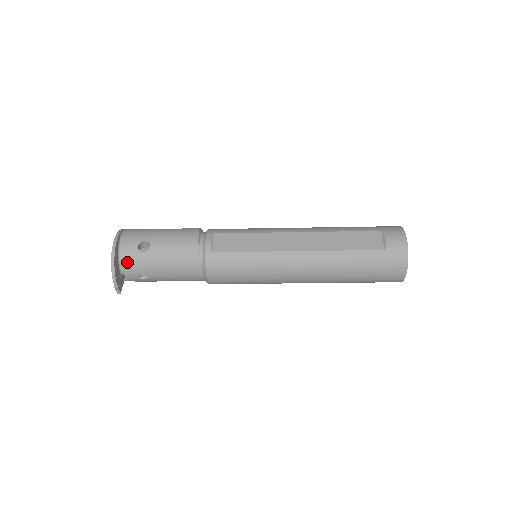
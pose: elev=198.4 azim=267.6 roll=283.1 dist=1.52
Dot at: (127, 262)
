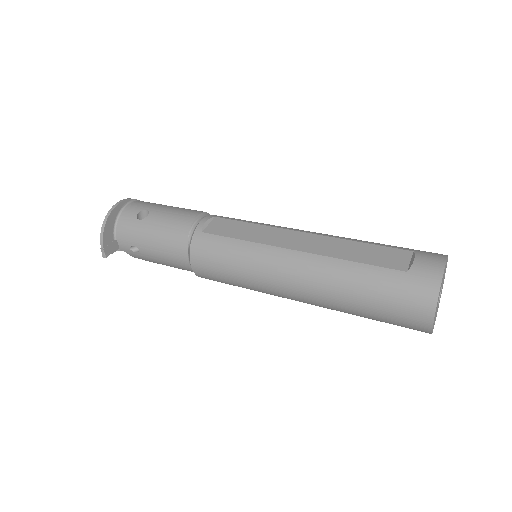
Dot at: (122, 227)
